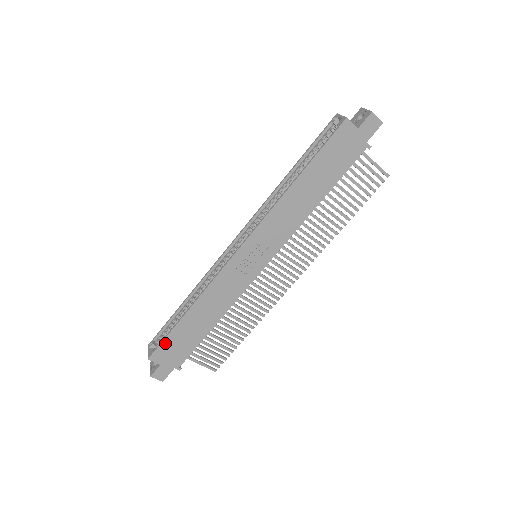
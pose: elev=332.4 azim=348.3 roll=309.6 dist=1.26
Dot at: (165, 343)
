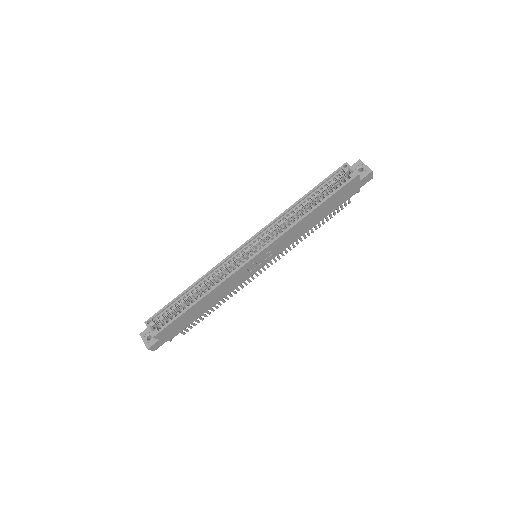
Dot at: (172, 324)
